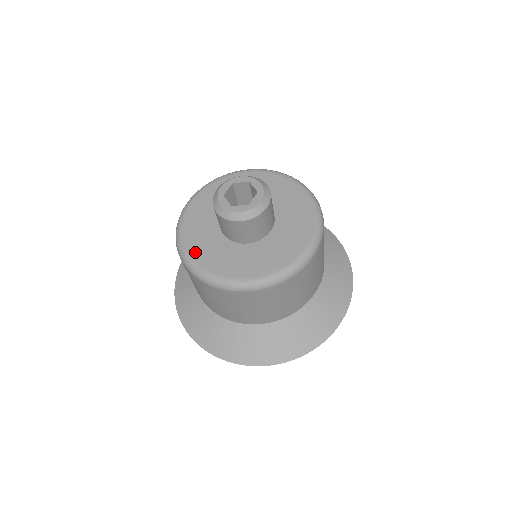
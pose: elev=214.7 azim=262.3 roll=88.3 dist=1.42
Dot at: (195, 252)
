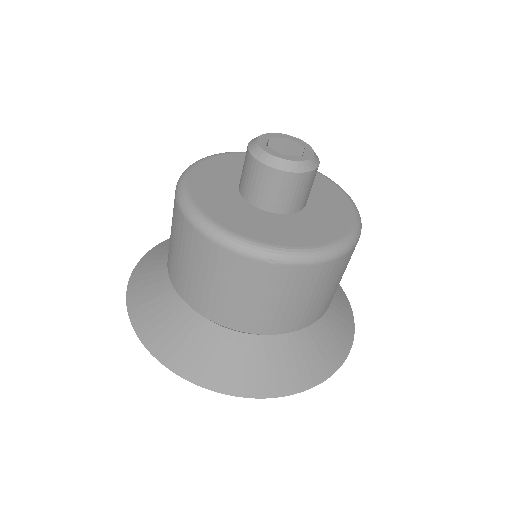
Dot at: (223, 220)
